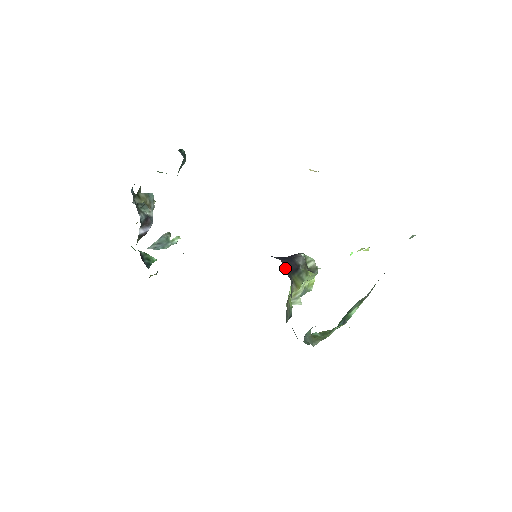
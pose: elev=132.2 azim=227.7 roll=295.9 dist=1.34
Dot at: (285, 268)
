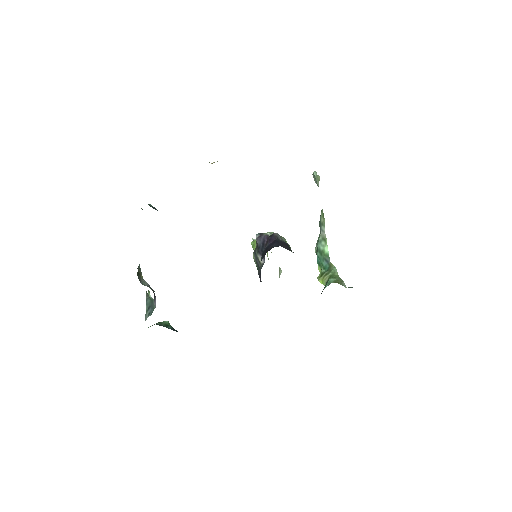
Dot at: (287, 249)
